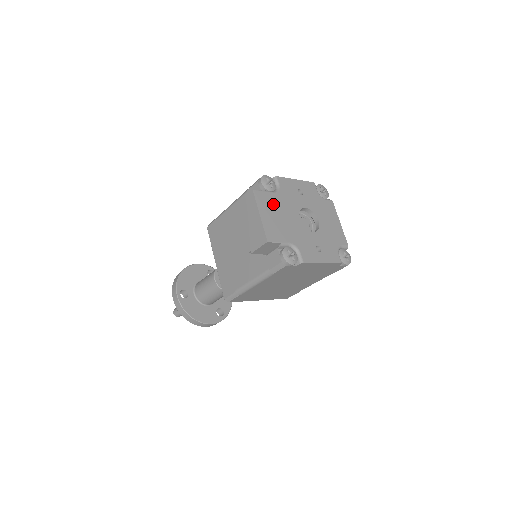
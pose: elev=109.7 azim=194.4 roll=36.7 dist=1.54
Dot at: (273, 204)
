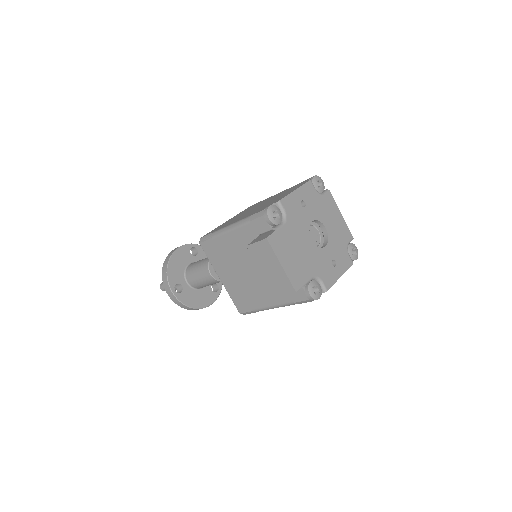
Dot at: (287, 241)
